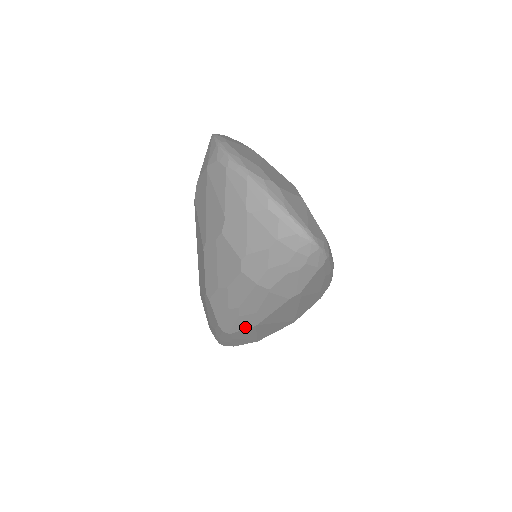
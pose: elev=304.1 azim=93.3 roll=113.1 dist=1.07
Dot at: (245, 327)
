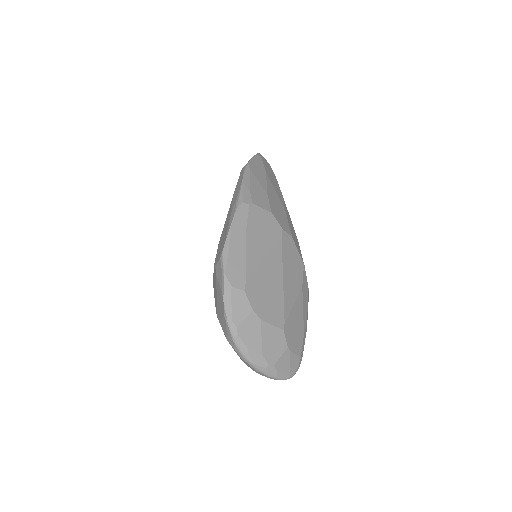
Dot at: occluded
